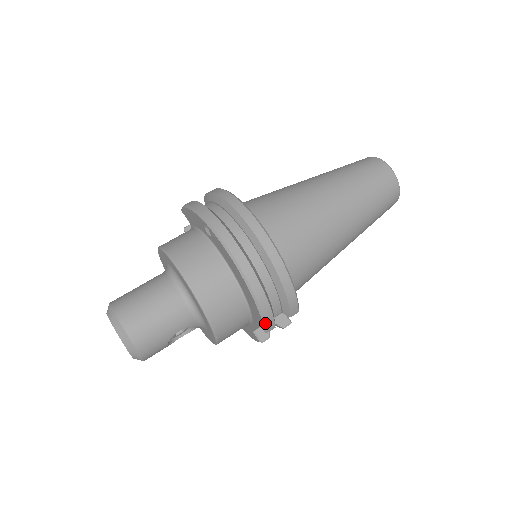
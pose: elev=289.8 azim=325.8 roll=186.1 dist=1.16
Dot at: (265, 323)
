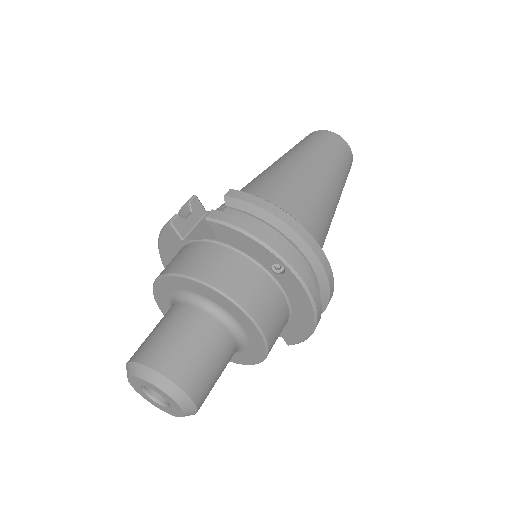
Dot at: occluded
